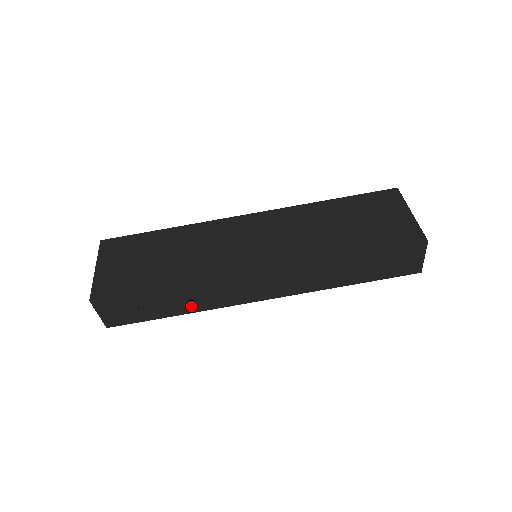
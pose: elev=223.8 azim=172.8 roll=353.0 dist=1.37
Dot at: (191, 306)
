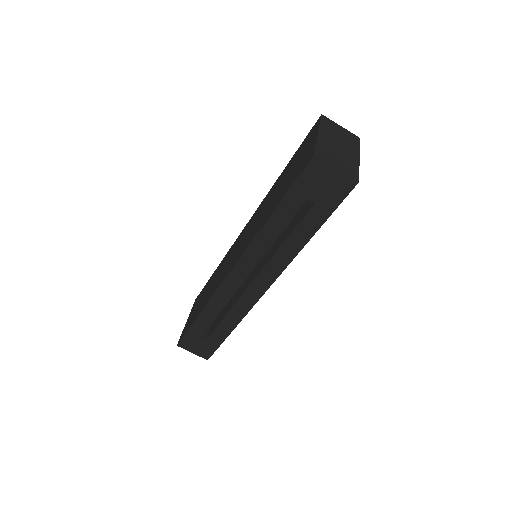
Dot at: (229, 321)
